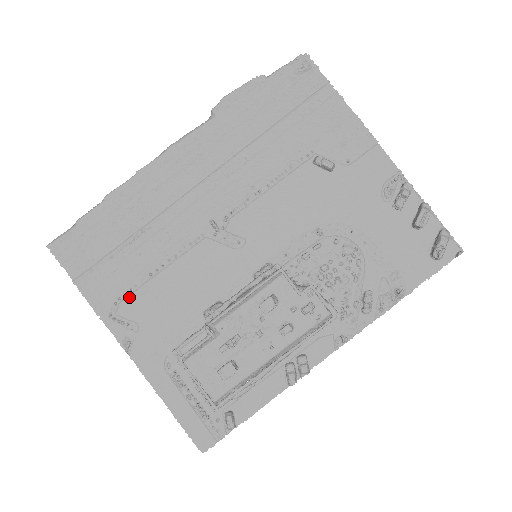
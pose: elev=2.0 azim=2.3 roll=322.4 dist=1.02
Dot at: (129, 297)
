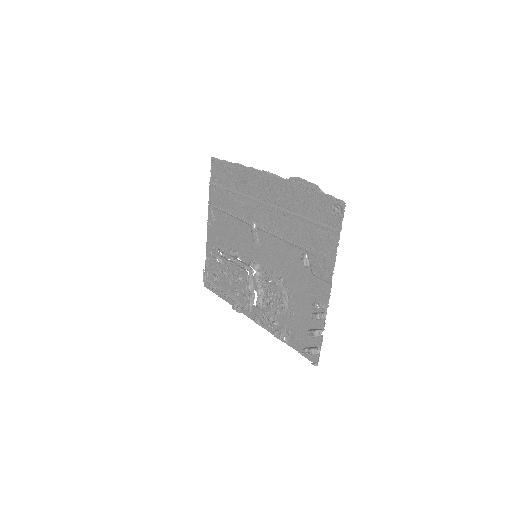
Dot at: (219, 211)
